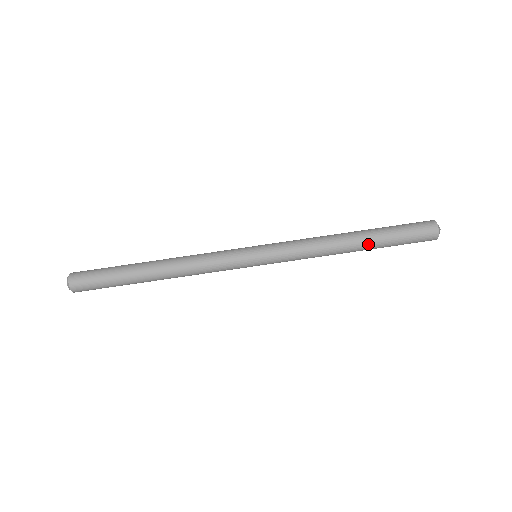
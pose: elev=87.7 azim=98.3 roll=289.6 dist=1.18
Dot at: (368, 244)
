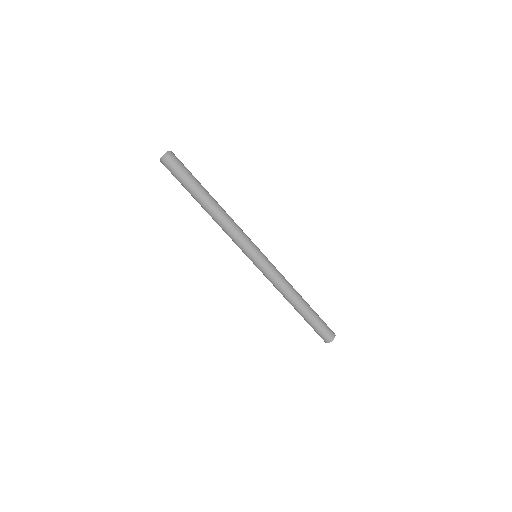
Dot at: (304, 311)
